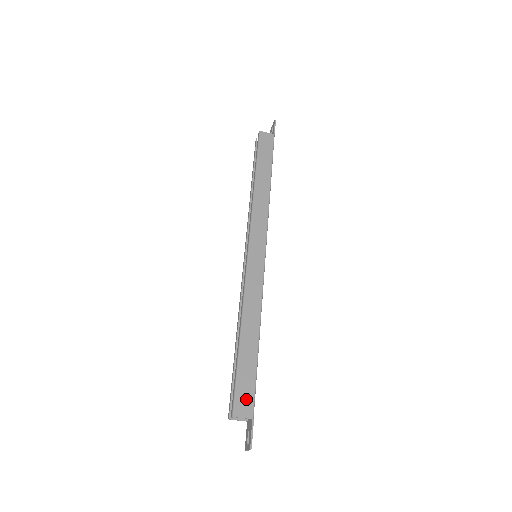
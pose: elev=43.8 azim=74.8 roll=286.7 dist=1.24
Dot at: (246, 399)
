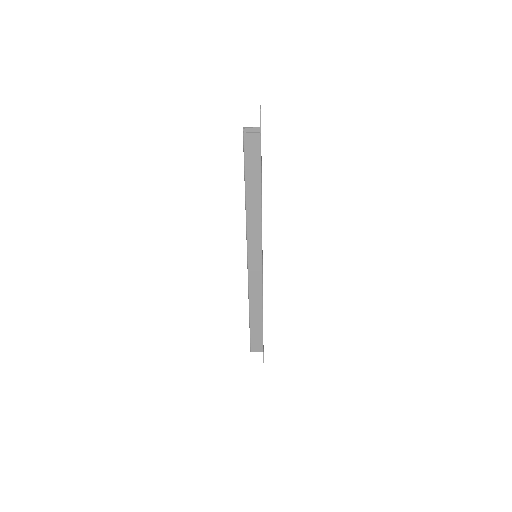
Dot at: (258, 344)
